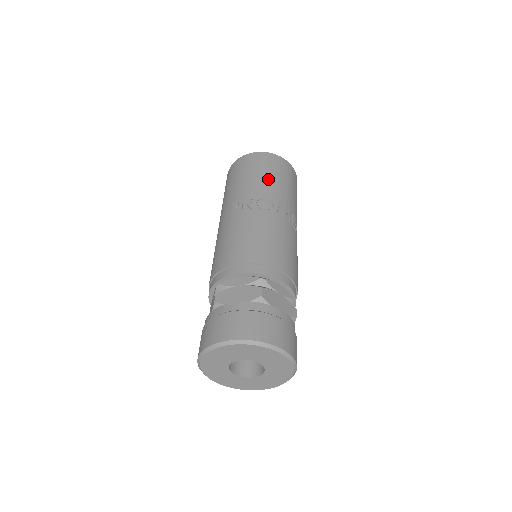
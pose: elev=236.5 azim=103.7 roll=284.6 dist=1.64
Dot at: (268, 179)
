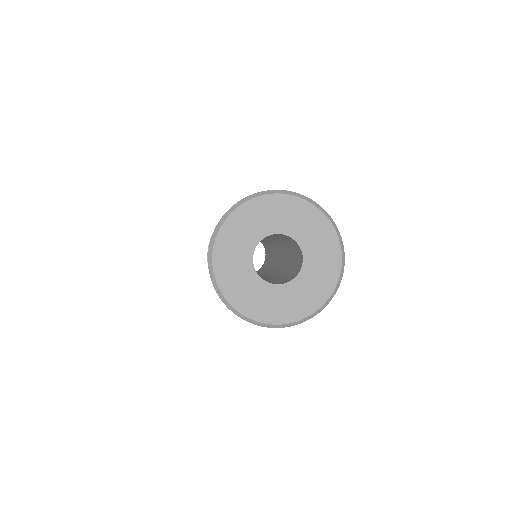
Dot at: occluded
